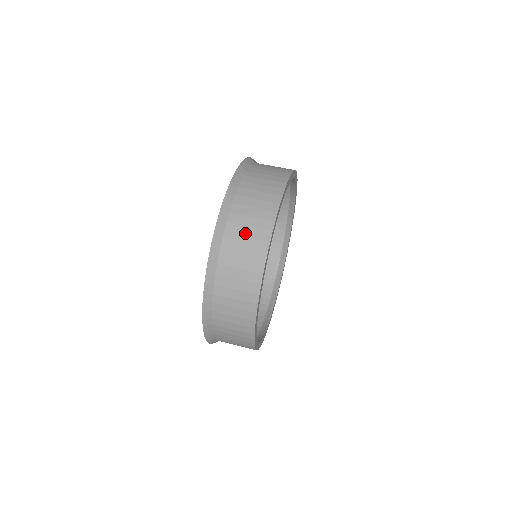
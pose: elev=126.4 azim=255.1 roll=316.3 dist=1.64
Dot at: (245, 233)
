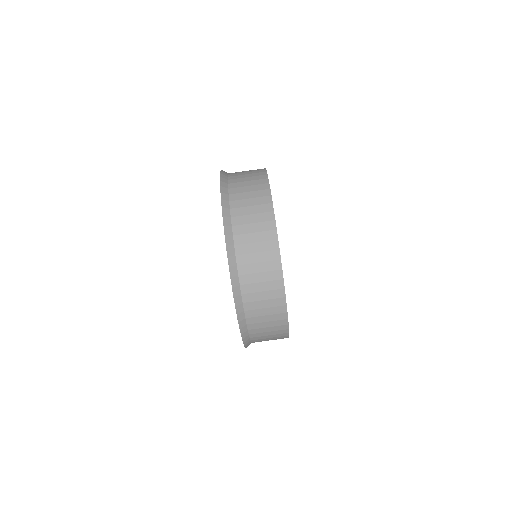
Dot at: (266, 331)
